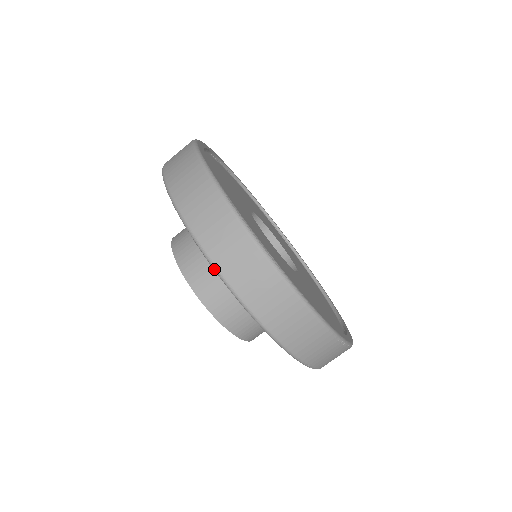
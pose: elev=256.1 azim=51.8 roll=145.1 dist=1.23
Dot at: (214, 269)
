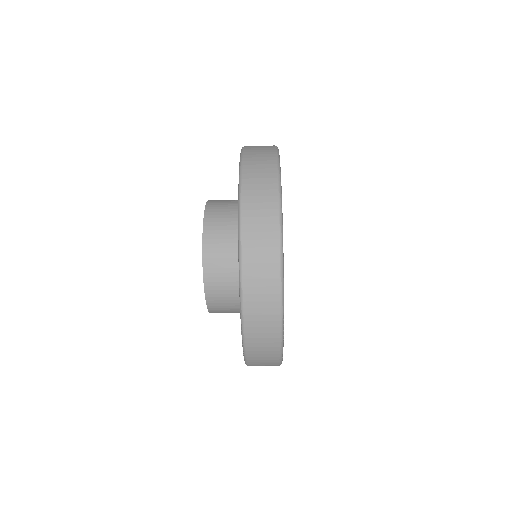
Dot at: (243, 345)
